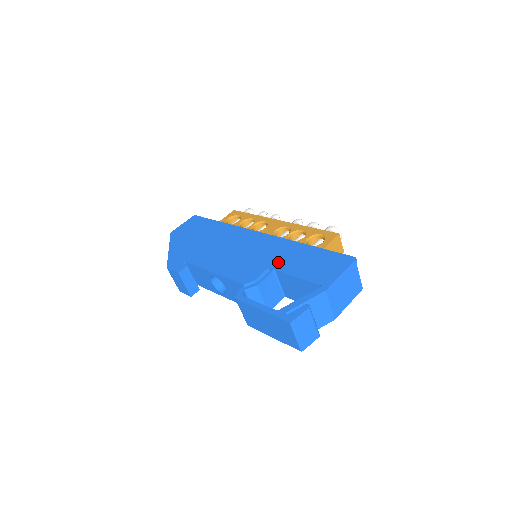
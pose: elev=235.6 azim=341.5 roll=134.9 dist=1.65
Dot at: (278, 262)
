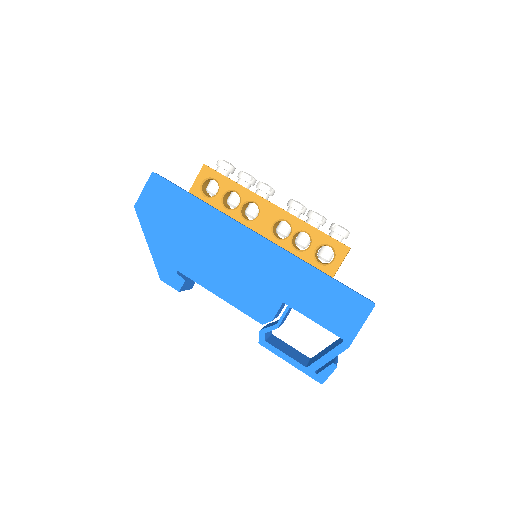
Dot at: (292, 296)
